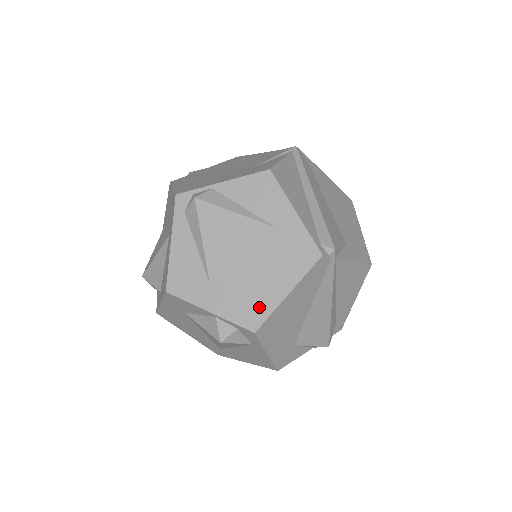
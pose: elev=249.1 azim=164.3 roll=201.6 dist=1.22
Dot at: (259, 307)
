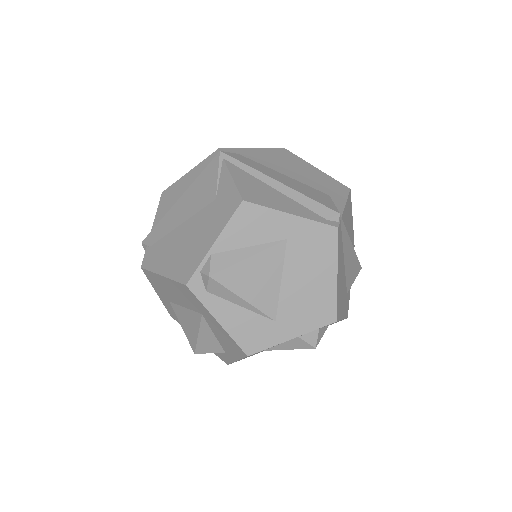
Dot at: (324, 303)
